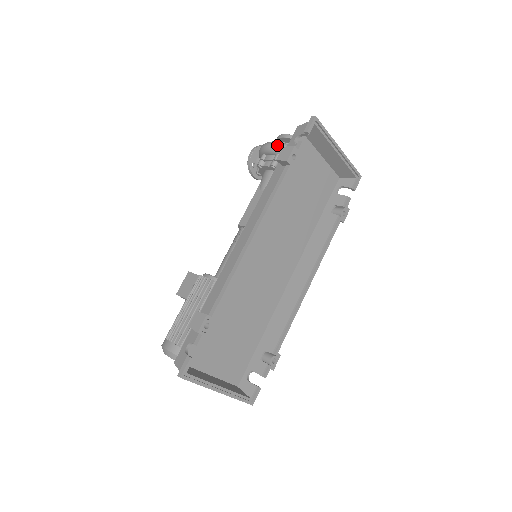
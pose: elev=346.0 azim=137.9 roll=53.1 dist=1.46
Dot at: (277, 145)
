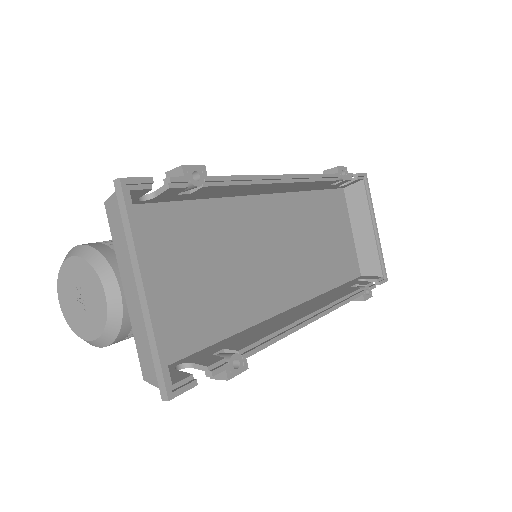
Dot at: occluded
